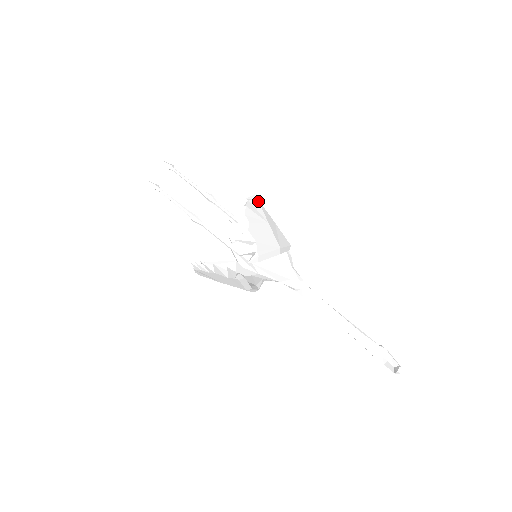
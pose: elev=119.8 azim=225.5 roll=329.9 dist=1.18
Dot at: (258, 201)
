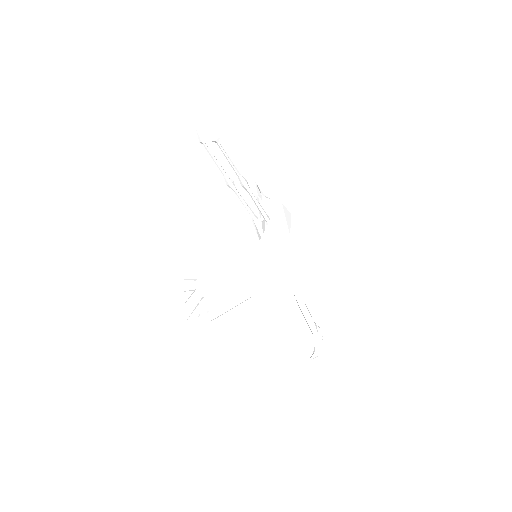
Dot at: (255, 257)
